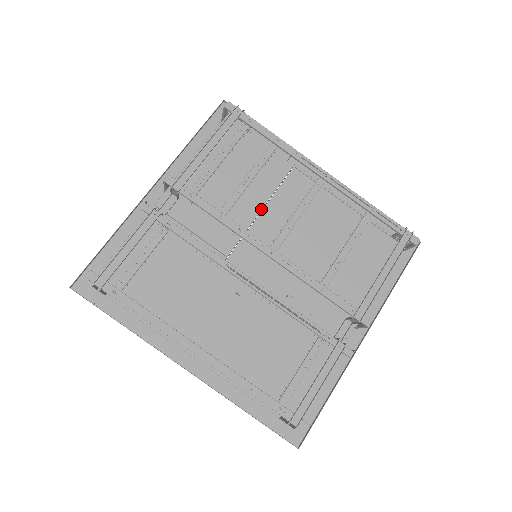
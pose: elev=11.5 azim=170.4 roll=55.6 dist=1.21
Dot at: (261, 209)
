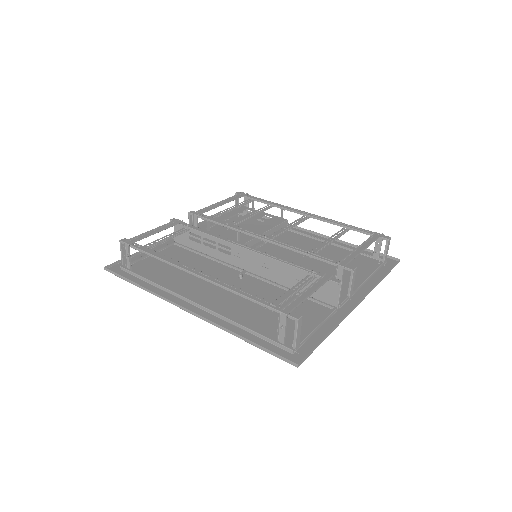
Dot at: occluded
